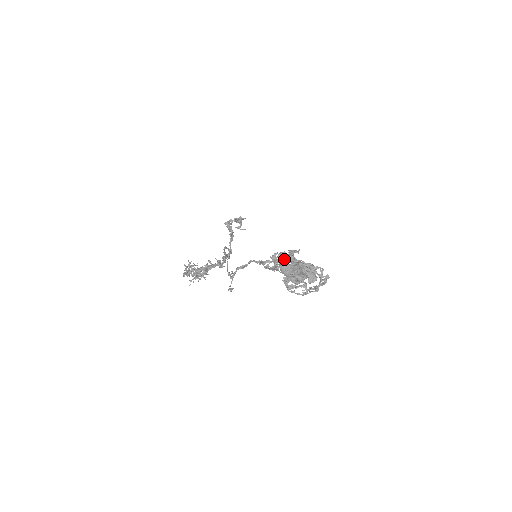
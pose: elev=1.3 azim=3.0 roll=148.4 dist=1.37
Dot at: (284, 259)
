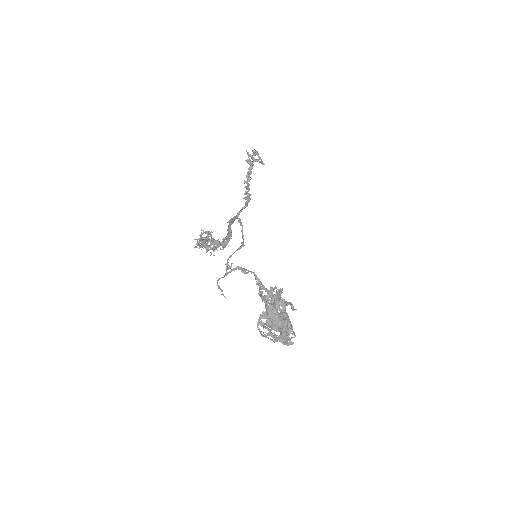
Dot at: (278, 299)
